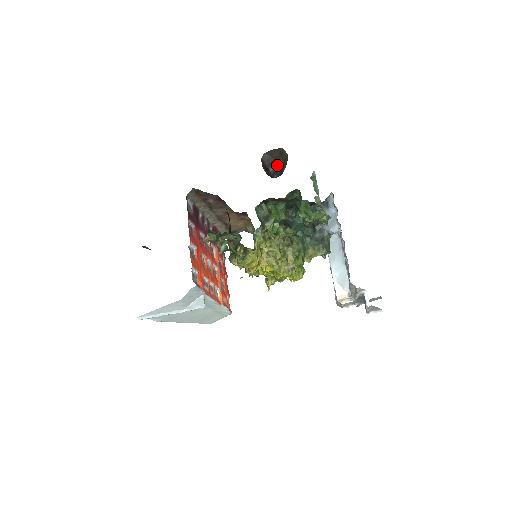
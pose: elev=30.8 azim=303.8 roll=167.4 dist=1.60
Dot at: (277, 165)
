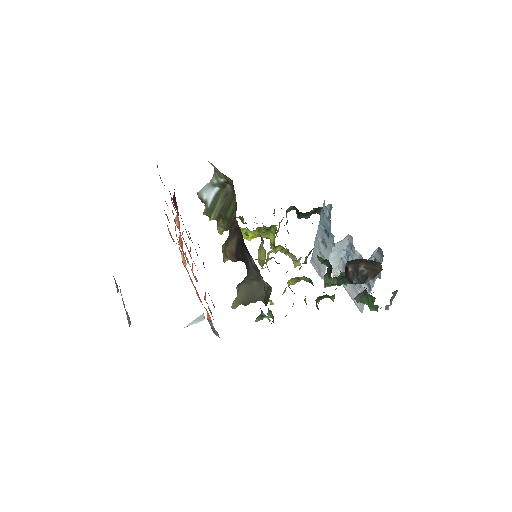
Dot at: (360, 266)
